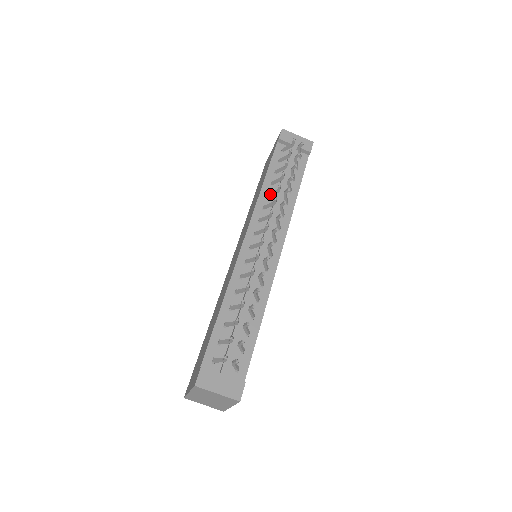
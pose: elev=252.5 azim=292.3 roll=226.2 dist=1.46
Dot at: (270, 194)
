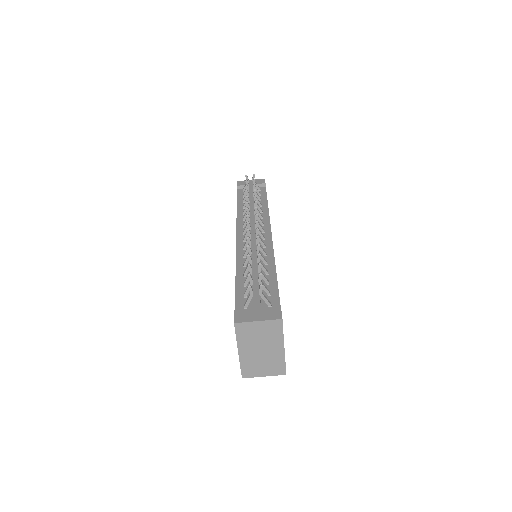
Dot at: (244, 210)
